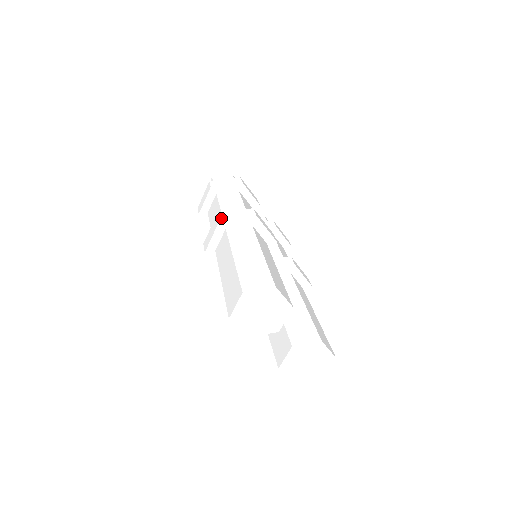
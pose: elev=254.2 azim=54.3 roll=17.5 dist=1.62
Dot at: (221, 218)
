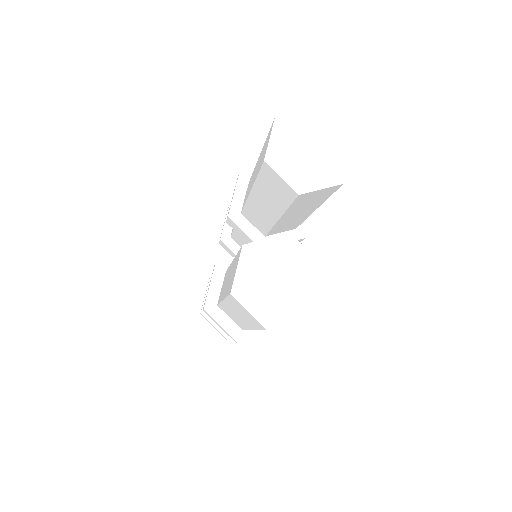
Dot at: occluded
